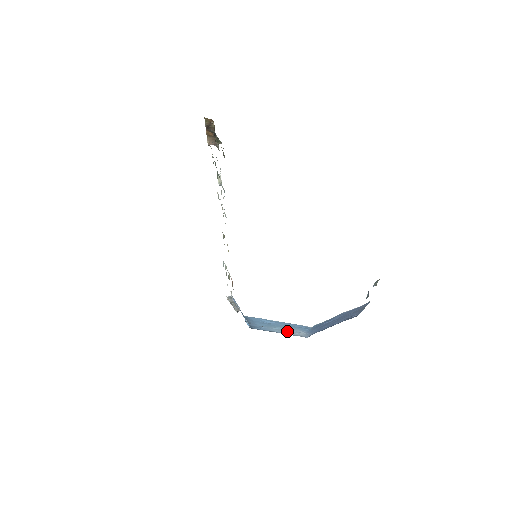
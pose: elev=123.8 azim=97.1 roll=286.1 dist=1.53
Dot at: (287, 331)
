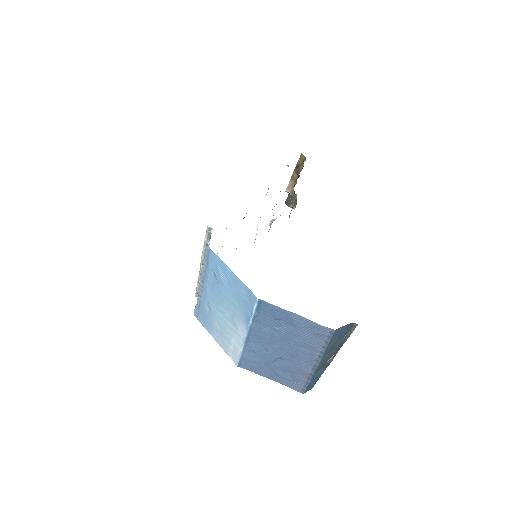
Dot at: (226, 328)
